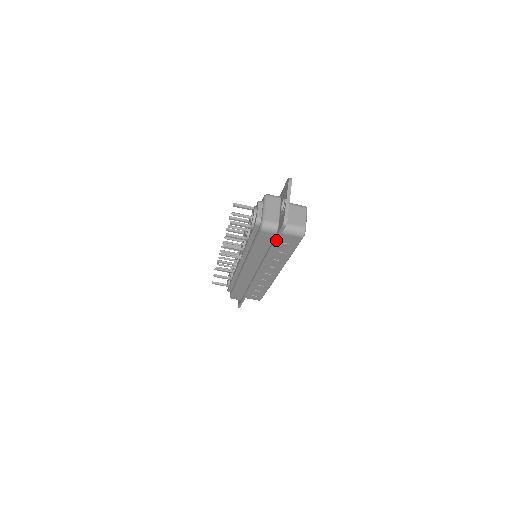
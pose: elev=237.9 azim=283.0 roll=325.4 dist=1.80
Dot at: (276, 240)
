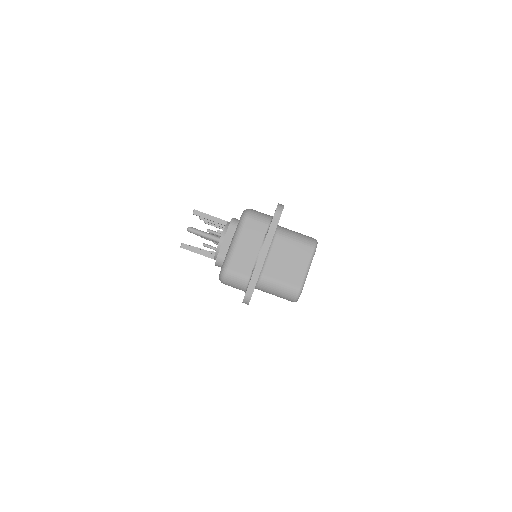
Dot at: occluded
